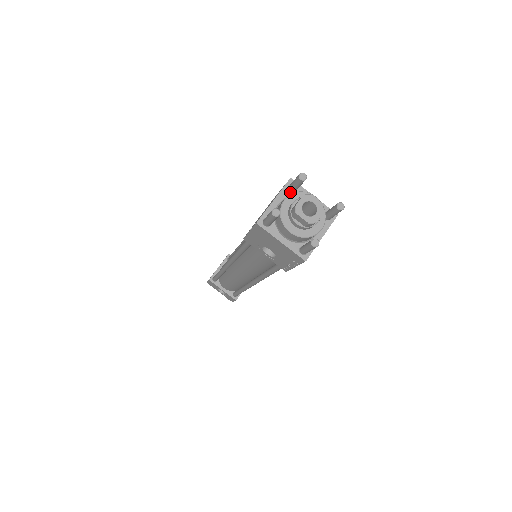
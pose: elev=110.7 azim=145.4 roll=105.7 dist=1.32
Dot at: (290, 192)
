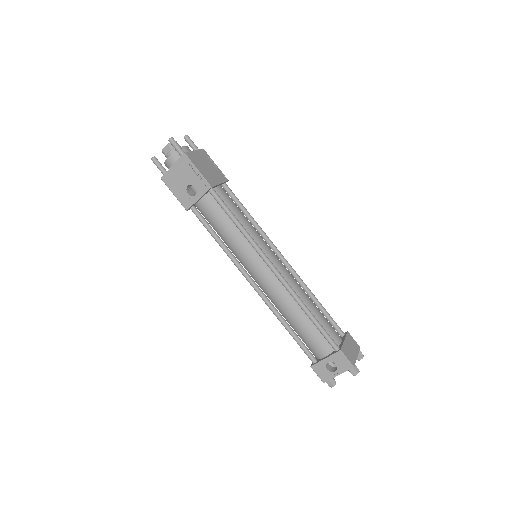
Dot at: occluded
